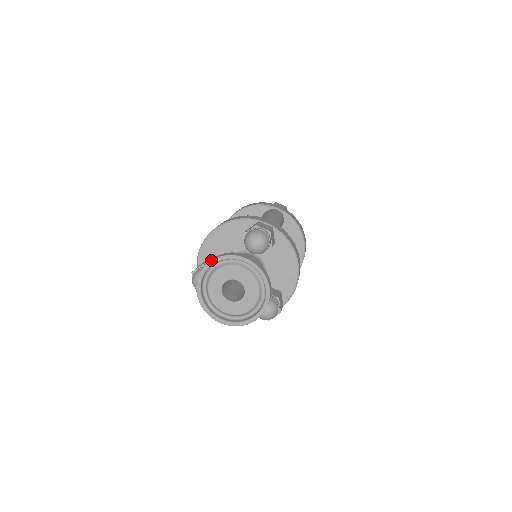
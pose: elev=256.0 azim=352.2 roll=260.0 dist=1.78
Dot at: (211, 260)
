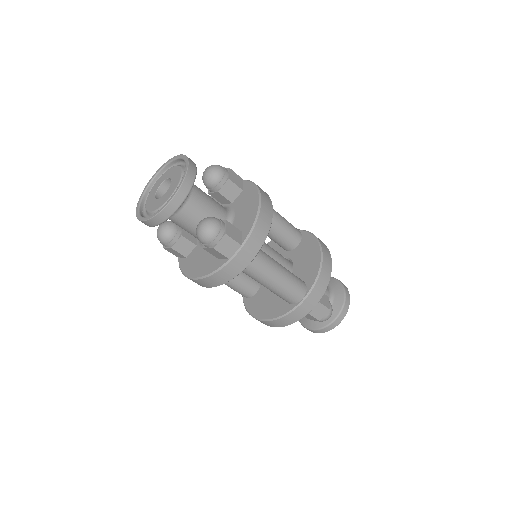
Dot at: (155, 173)
